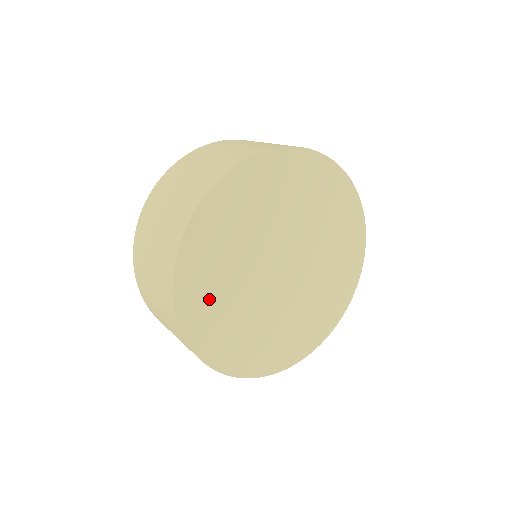
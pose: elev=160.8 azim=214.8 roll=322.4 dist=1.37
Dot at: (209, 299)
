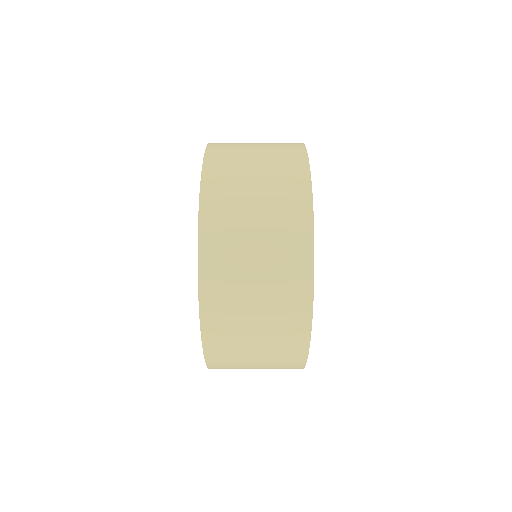
Dot at: occluded
